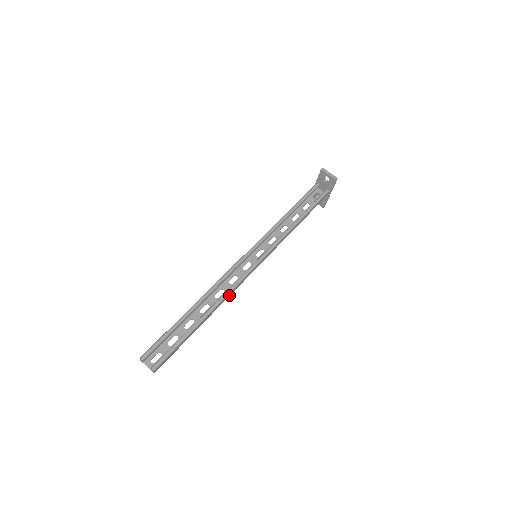
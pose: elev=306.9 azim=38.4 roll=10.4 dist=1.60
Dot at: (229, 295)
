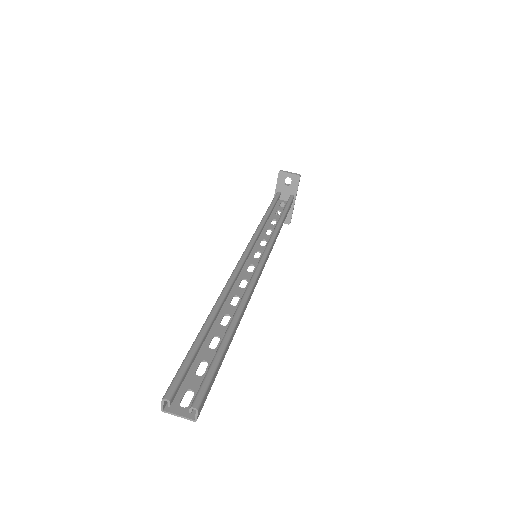
Dot at: (249, 298)
